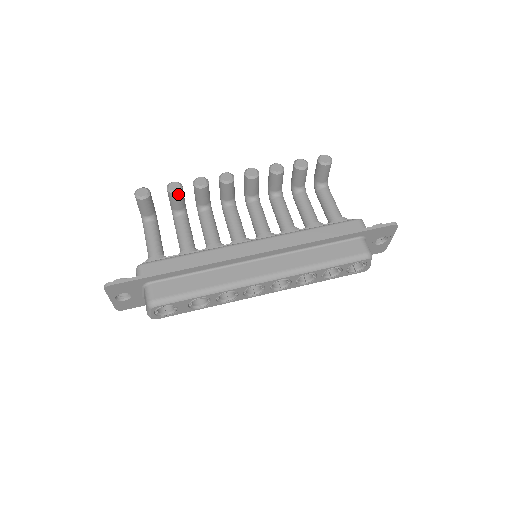
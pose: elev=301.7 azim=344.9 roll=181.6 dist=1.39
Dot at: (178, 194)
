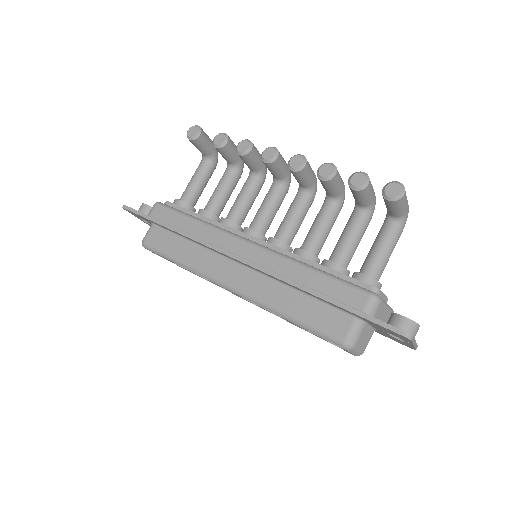
Dot at: (220, 149)
